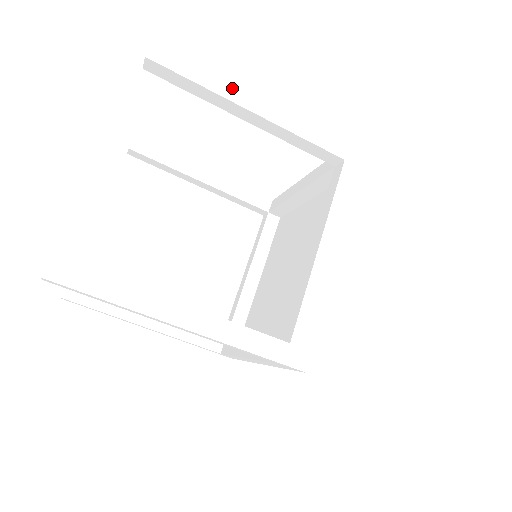
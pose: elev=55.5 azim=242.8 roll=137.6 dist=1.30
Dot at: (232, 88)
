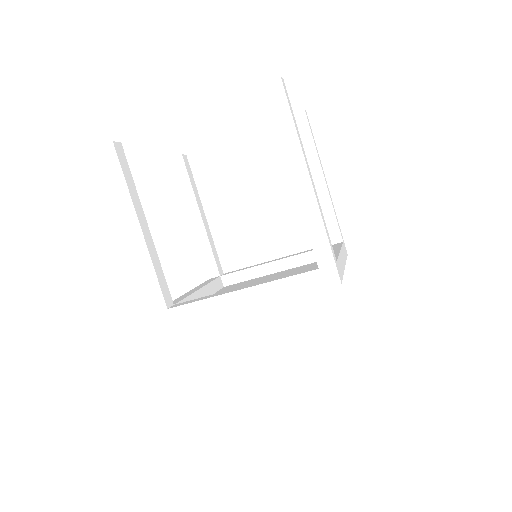
Dot at: (320, 161)
